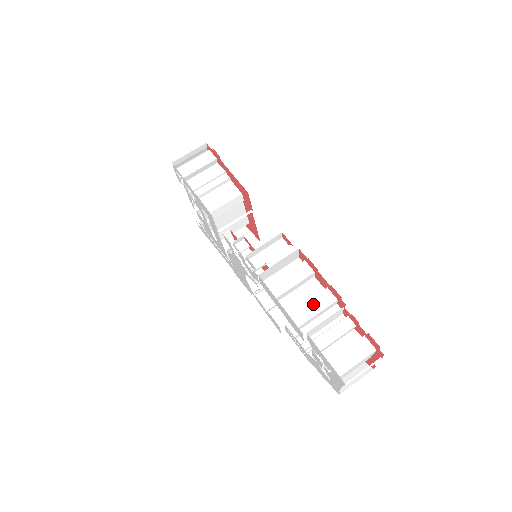
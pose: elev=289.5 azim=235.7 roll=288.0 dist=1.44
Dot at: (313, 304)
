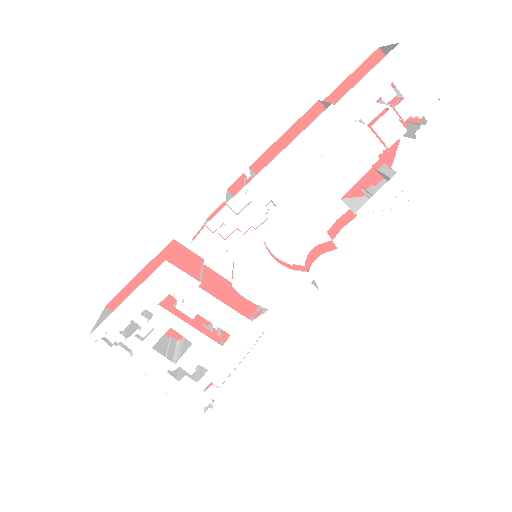
Dot at: occluded
